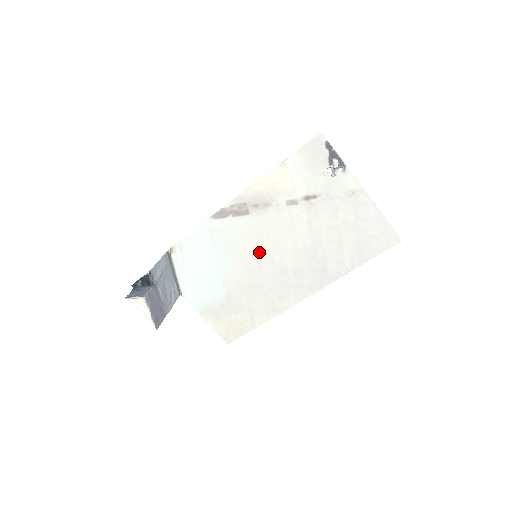
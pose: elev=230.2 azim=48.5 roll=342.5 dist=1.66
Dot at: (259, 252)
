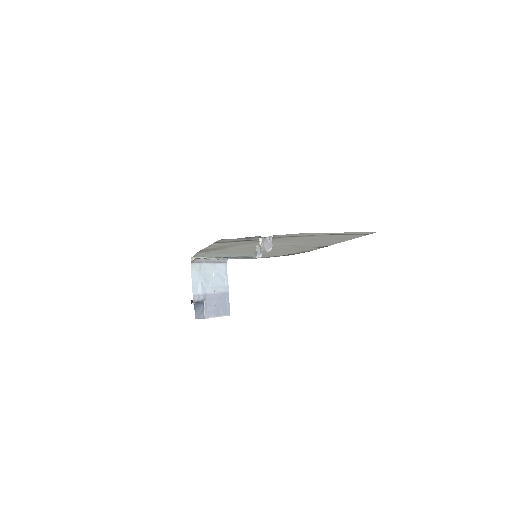
Dot at: occluded
